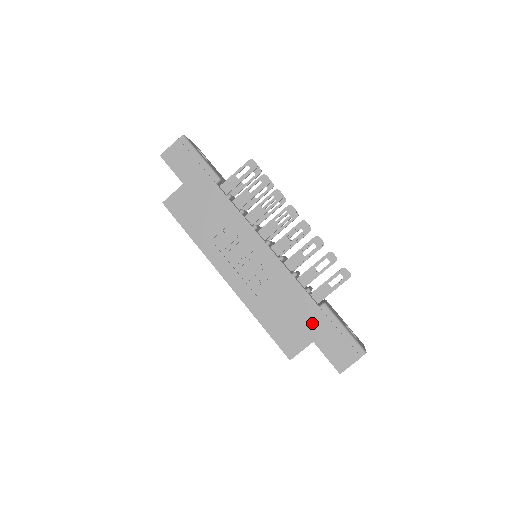
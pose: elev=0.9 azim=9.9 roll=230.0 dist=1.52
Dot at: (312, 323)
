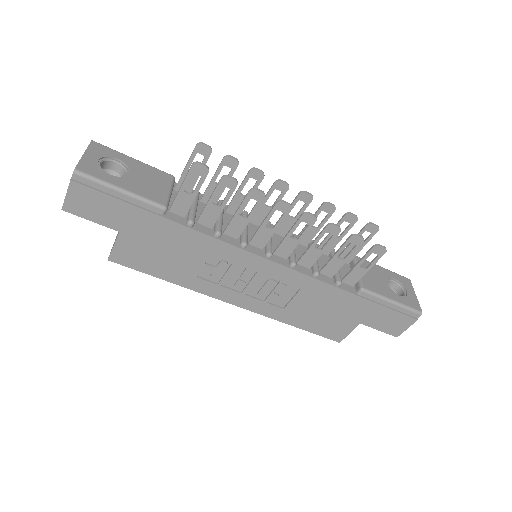
Dot at: (354, 310)
